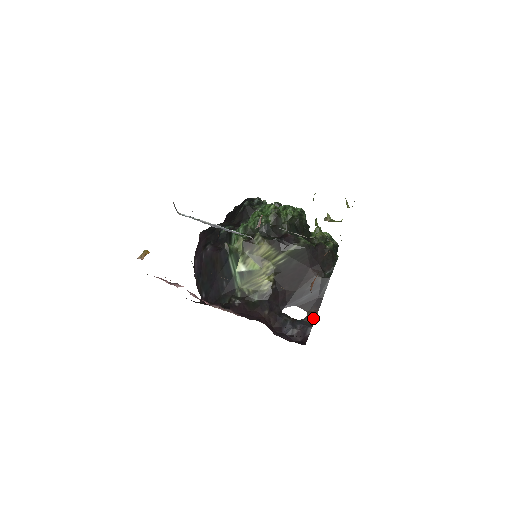
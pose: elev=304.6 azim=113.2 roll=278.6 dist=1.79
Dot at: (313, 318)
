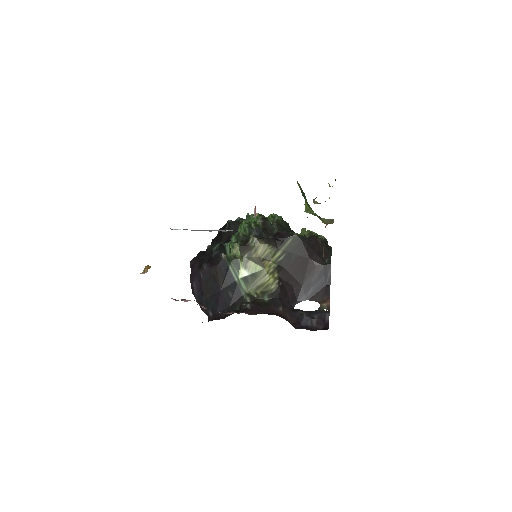
Dot at: (327, 306)
